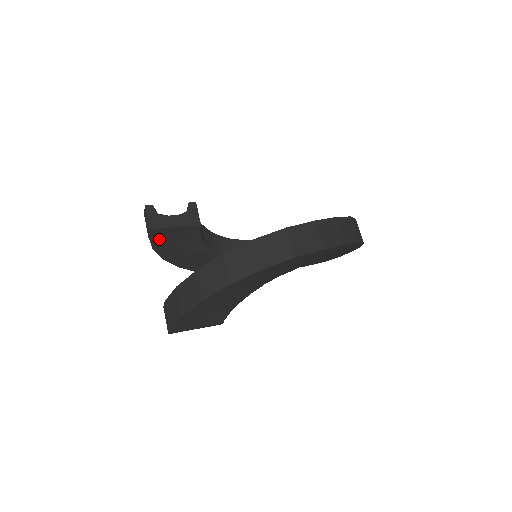
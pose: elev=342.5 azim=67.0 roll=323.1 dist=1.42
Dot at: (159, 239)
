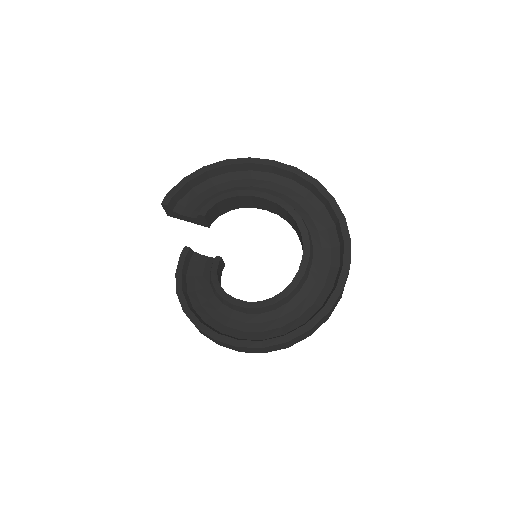
Dot at: occluded
